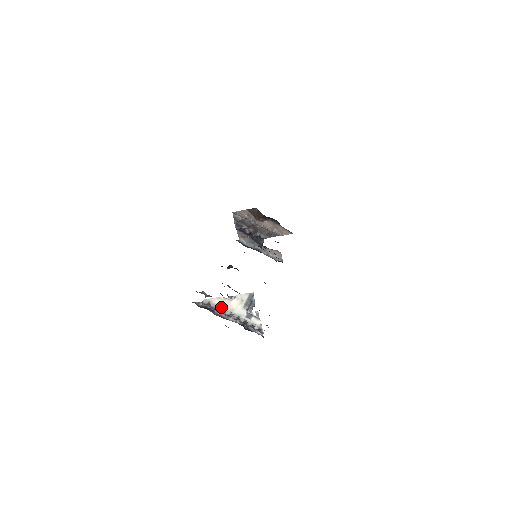
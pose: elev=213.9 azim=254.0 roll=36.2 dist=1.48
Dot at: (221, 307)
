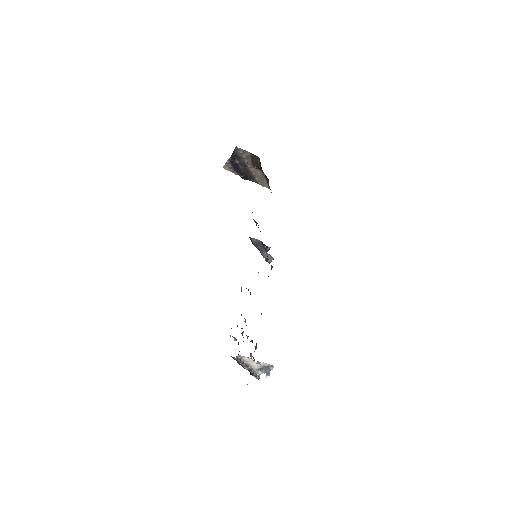
Dot at: (246, 361)
